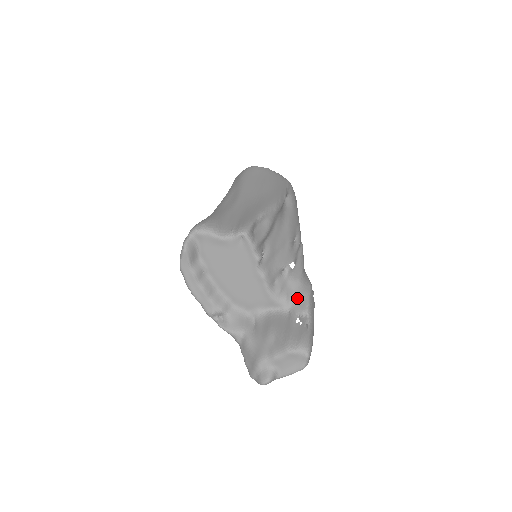
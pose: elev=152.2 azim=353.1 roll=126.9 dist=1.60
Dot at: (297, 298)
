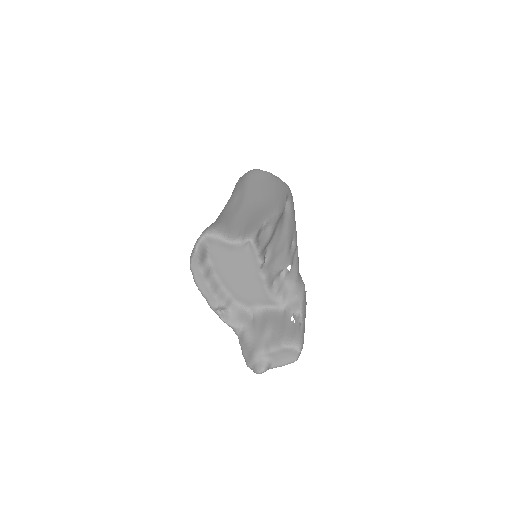
Dot at: (292, 298)
